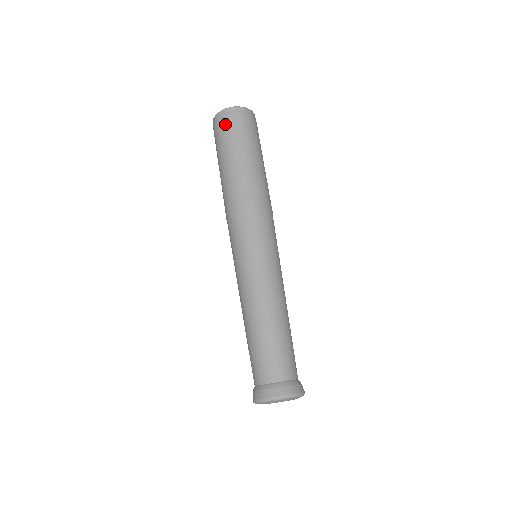
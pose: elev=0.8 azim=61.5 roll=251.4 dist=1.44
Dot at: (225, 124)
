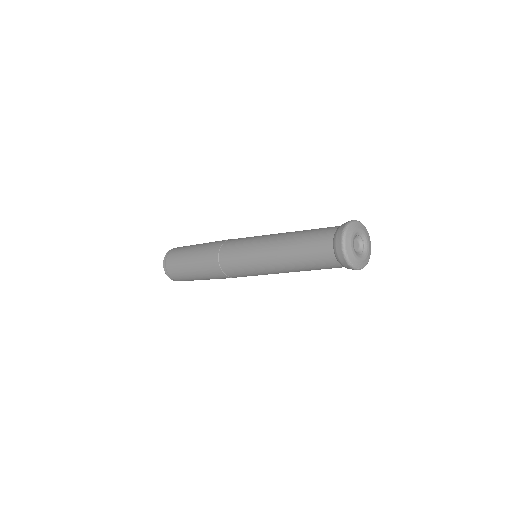
Dot at: occluded
